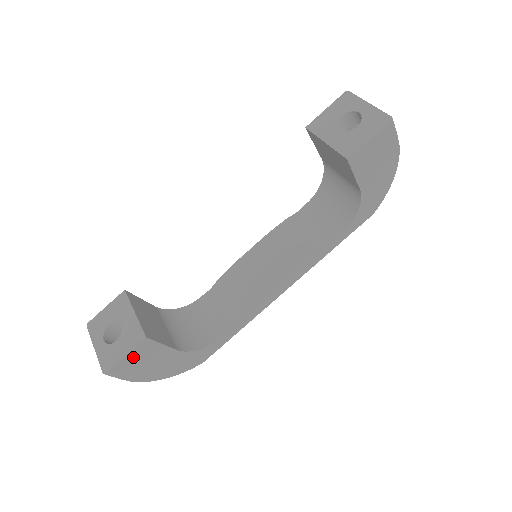
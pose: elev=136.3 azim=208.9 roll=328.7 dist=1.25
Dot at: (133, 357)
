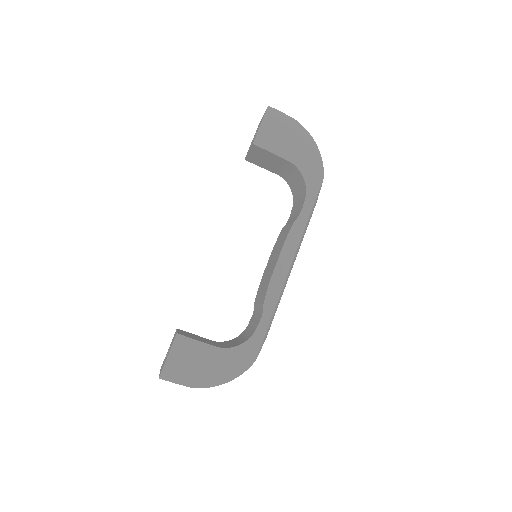
Dot at: (176, 357)
